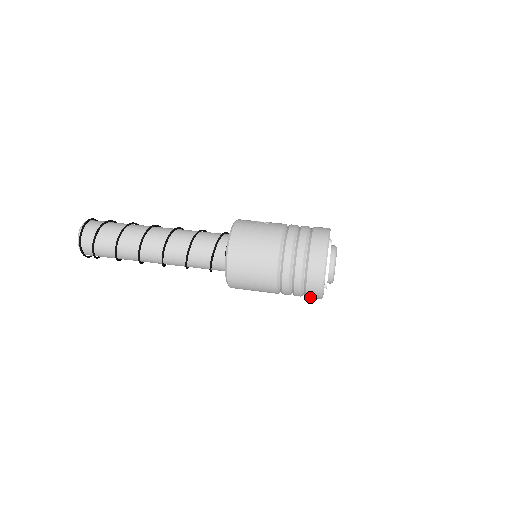
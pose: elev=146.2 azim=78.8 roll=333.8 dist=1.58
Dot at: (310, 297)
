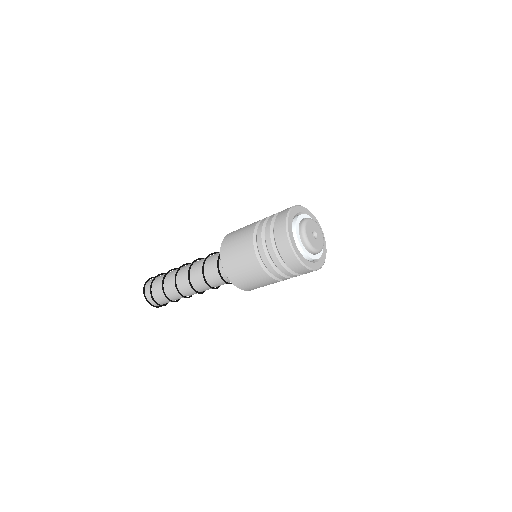
Dot at: (294, 268)
